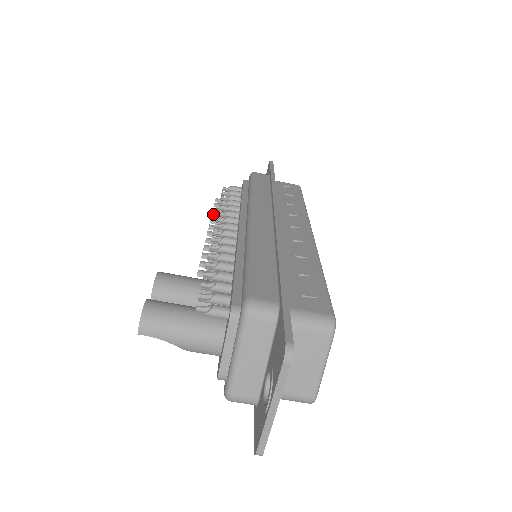
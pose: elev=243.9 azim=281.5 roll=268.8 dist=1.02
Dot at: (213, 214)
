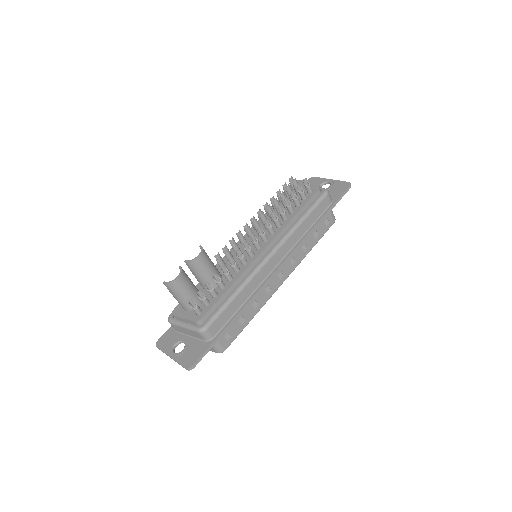
Dot at: (275, 201)
